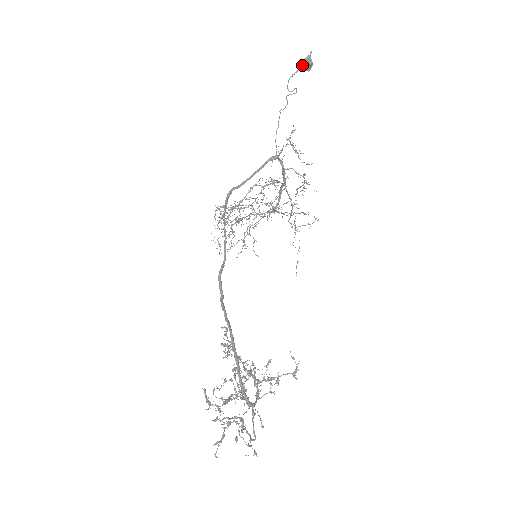
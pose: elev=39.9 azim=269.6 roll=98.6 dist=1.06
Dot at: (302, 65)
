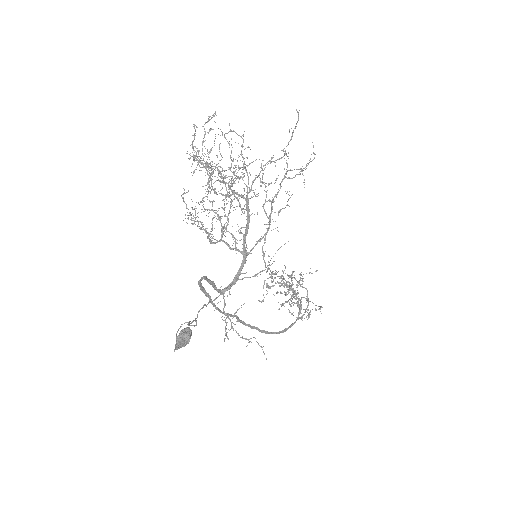
Dot at: occluded
